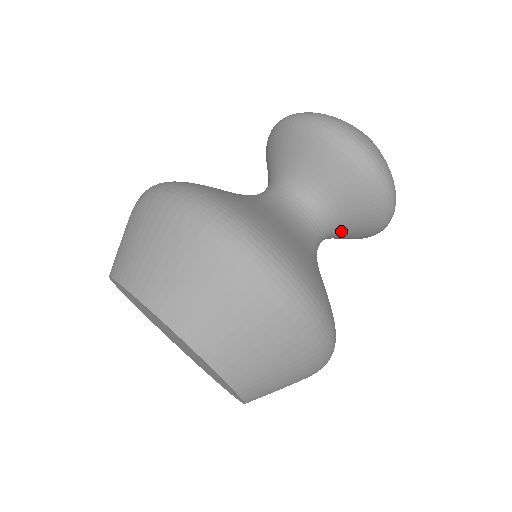
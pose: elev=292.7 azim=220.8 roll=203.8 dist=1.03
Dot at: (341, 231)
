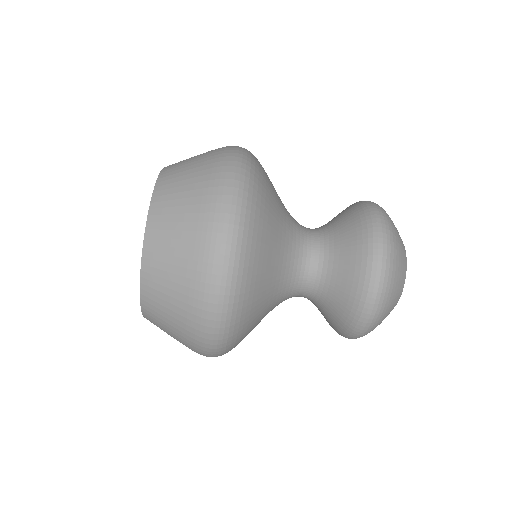
Dot at: occluded
